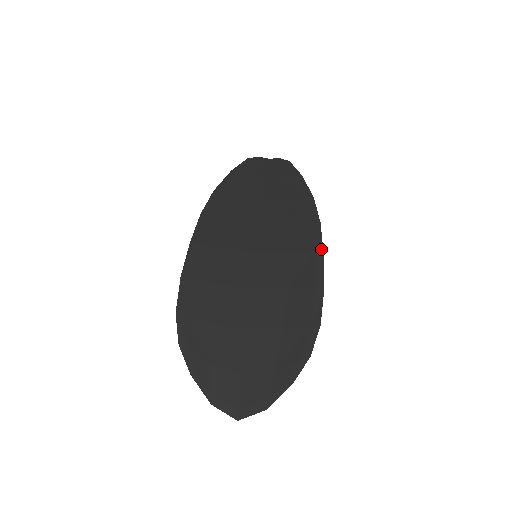
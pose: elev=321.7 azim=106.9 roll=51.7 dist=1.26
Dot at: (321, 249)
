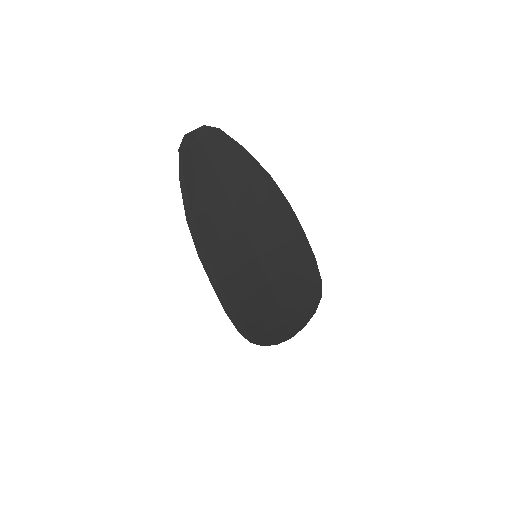
Dot at: (301, 229)
